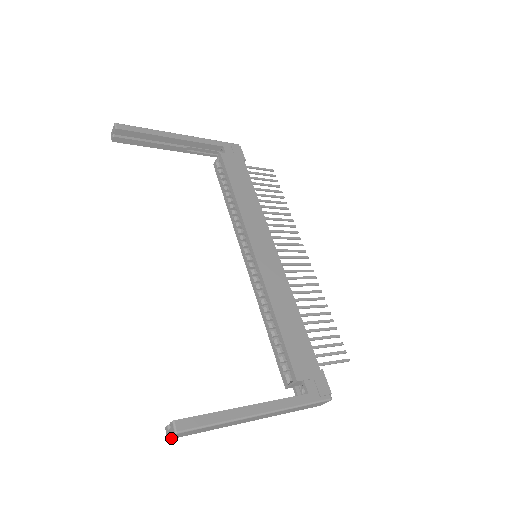
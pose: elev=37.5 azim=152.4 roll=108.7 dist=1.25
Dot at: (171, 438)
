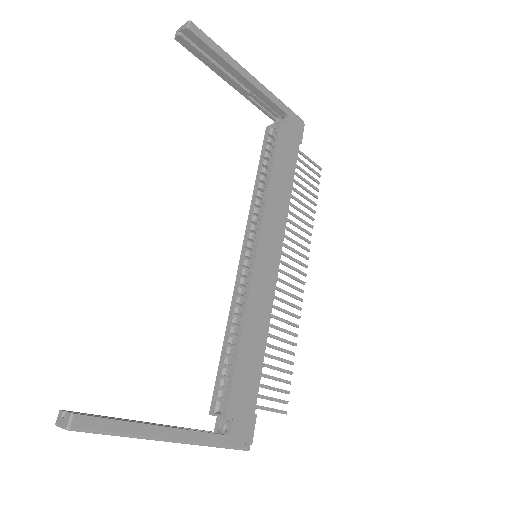
Dot at: (60, 427)
